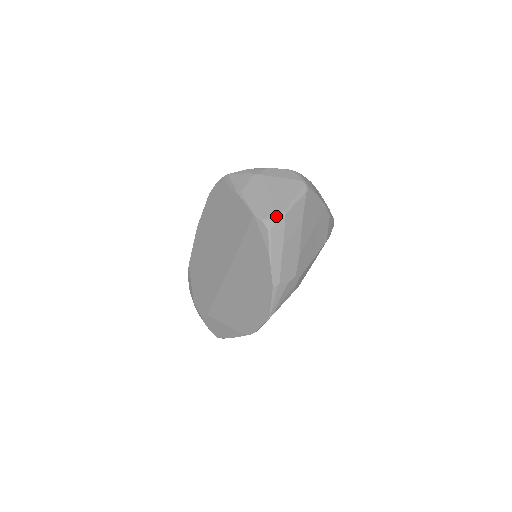
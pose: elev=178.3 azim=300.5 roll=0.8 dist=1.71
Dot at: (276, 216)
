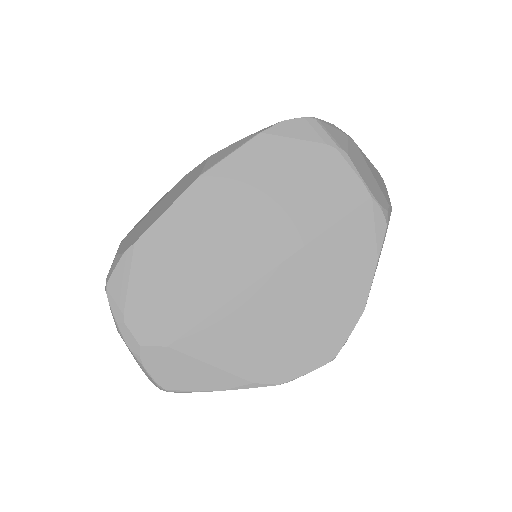
Dot at: (389, 209)
